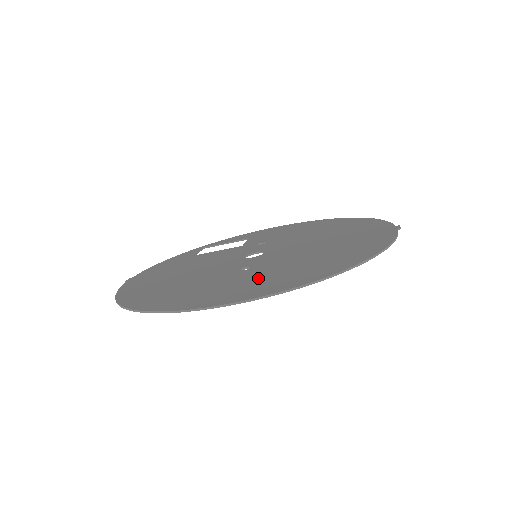
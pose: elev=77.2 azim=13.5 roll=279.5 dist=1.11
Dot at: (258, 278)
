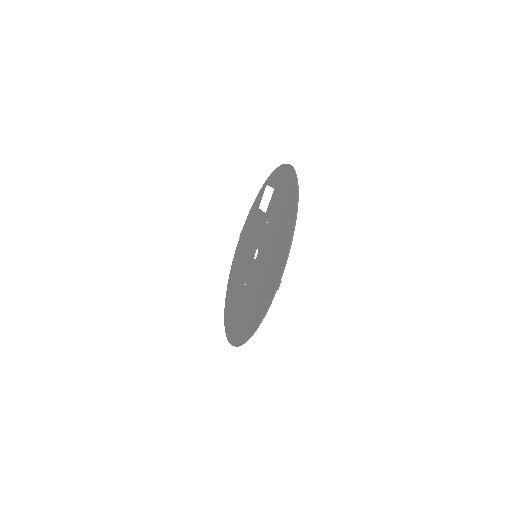
Dot at: (238, 312)
